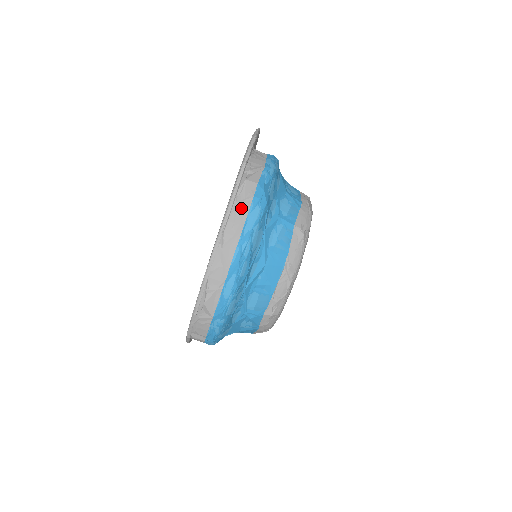
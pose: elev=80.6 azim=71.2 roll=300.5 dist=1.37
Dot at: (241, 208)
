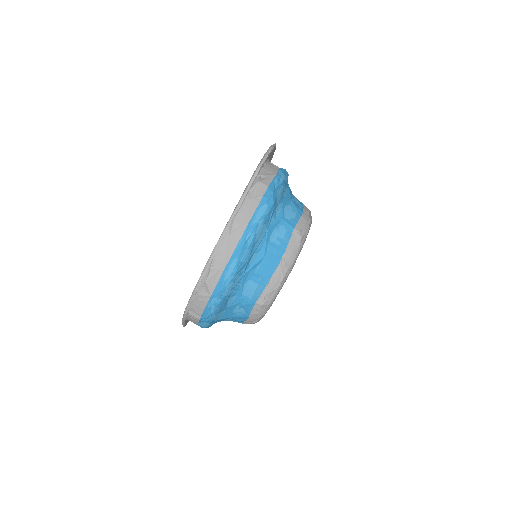
Dot at: (251, 204)
